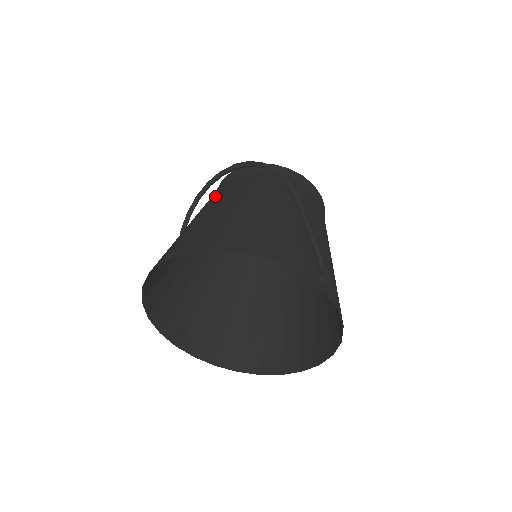
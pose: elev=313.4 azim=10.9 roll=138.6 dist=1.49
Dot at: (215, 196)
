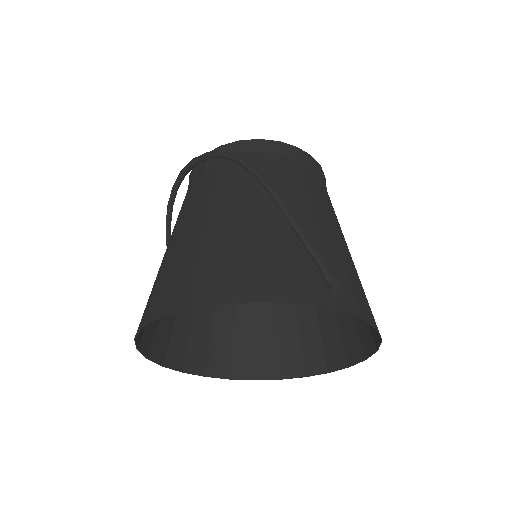
Dot at: (182, 208)
